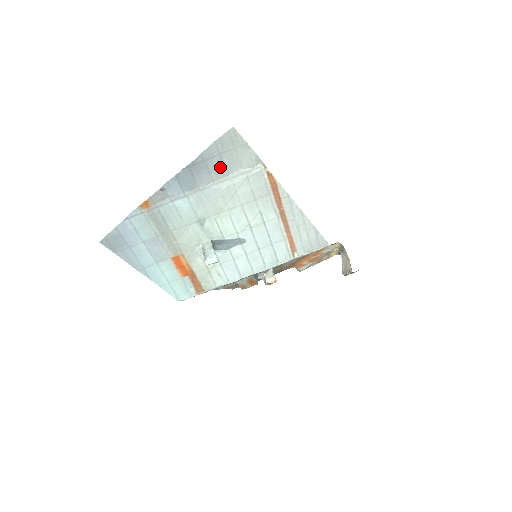
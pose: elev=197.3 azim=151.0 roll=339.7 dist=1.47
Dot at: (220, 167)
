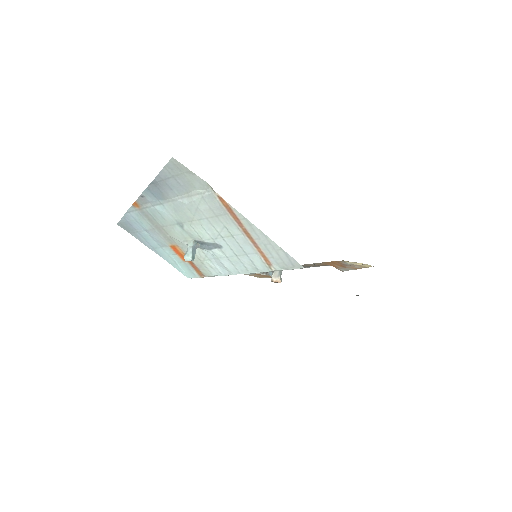
Dot at: (178, 186)
